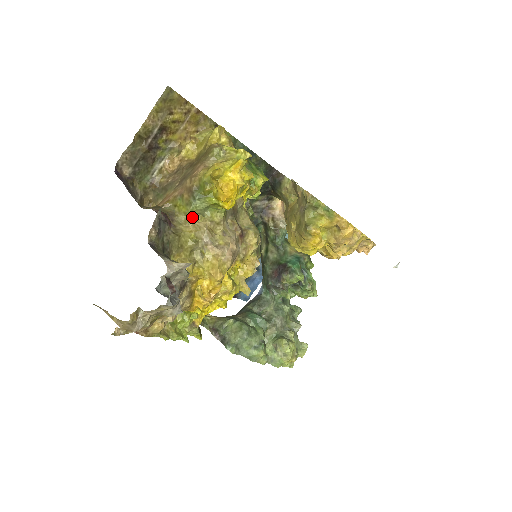
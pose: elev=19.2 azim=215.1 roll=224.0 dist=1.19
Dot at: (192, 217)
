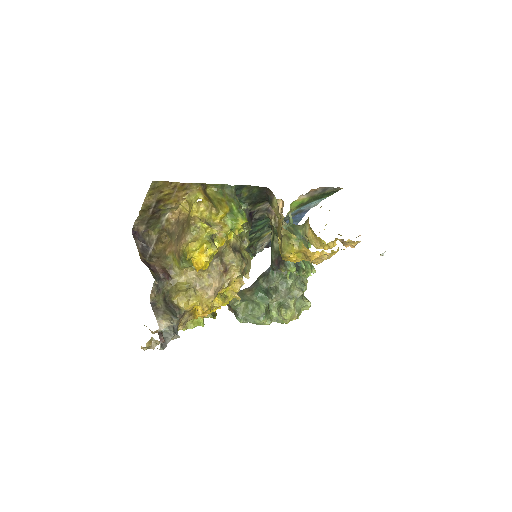
Dot at: (183, 270)
